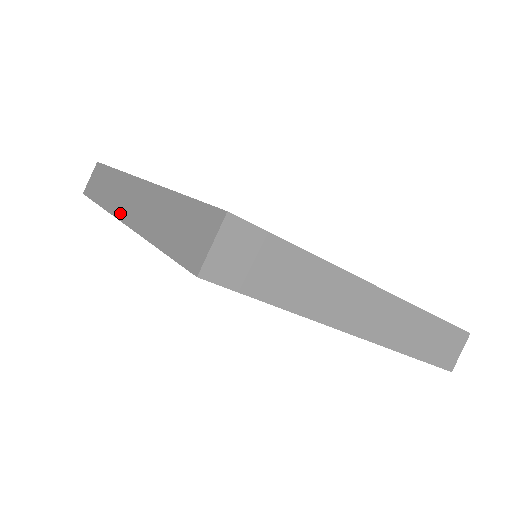
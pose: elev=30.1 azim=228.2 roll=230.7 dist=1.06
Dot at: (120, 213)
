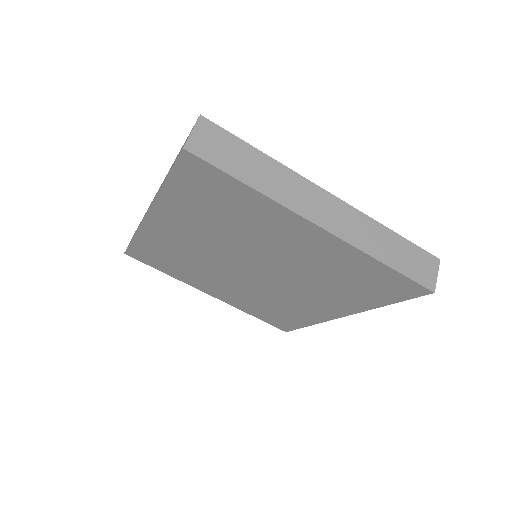
Dot at: occluded
